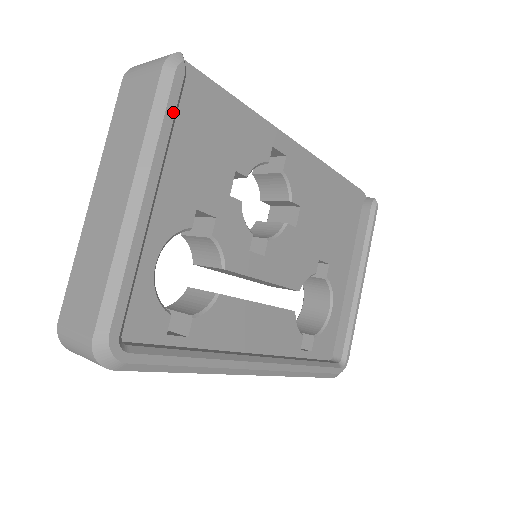
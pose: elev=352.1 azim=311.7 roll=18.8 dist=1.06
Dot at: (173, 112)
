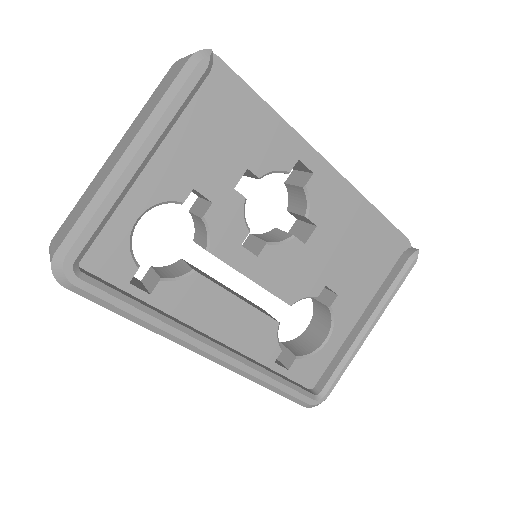
Dot at: (185, 97)
